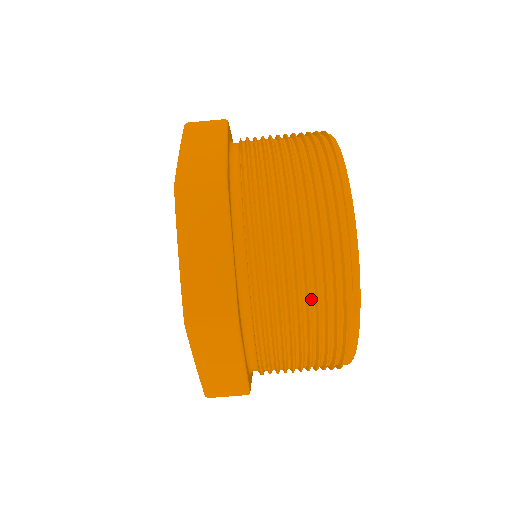
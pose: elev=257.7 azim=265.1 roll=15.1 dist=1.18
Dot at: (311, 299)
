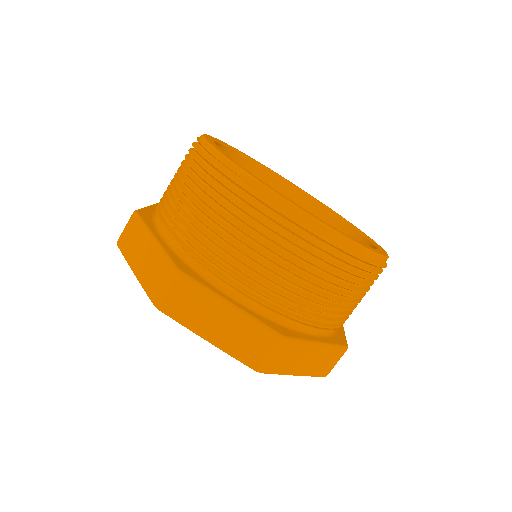
Dot at: (224, 213)
